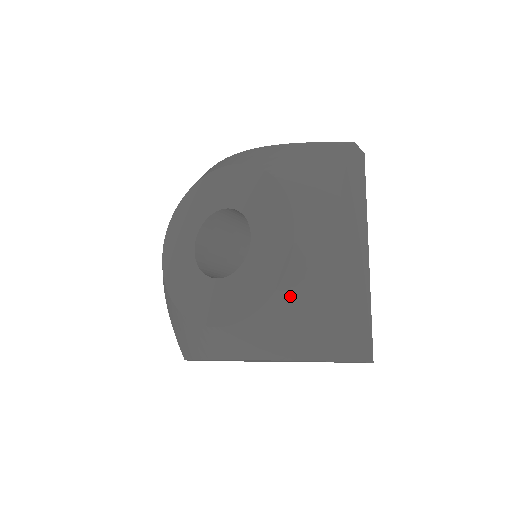
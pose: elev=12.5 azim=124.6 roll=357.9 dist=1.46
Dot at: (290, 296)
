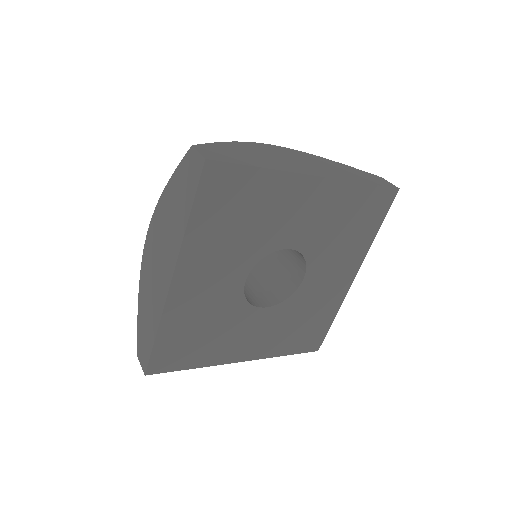
Dot at: occluded
